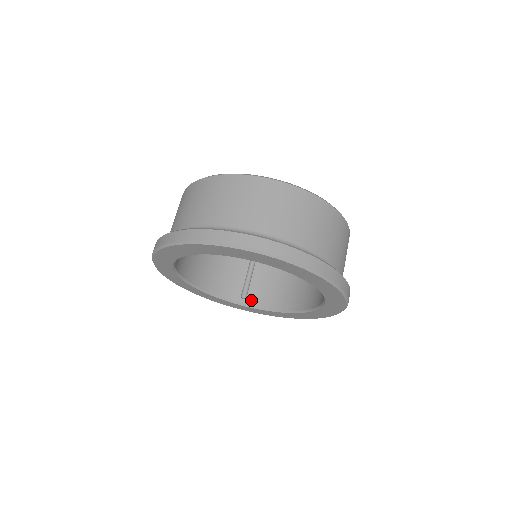
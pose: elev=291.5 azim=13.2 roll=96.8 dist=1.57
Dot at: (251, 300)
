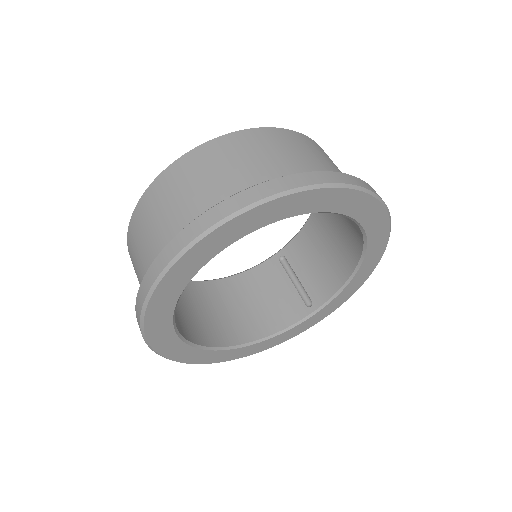
Dot at: (318, 299)
